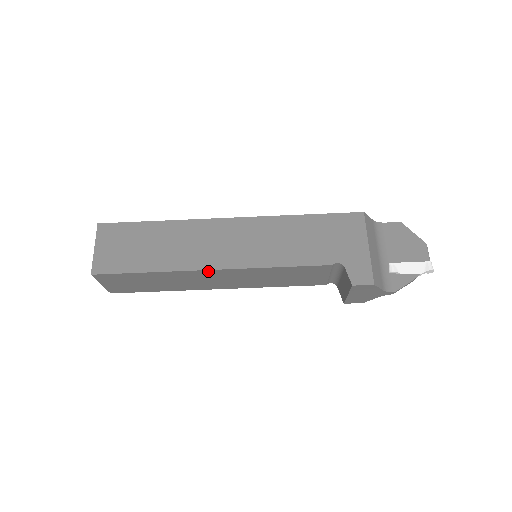
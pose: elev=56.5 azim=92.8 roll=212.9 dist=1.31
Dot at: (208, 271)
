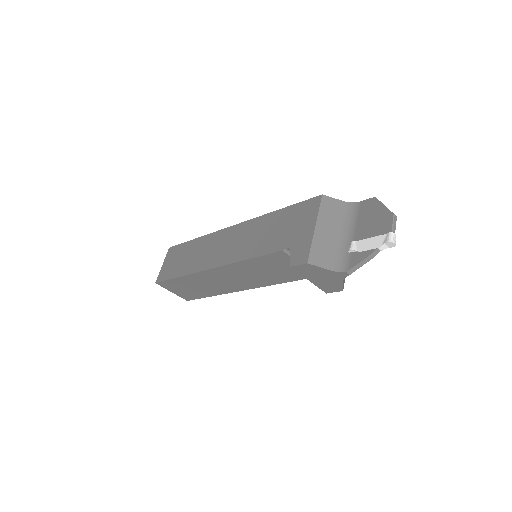
Dot at: (209, 271)
